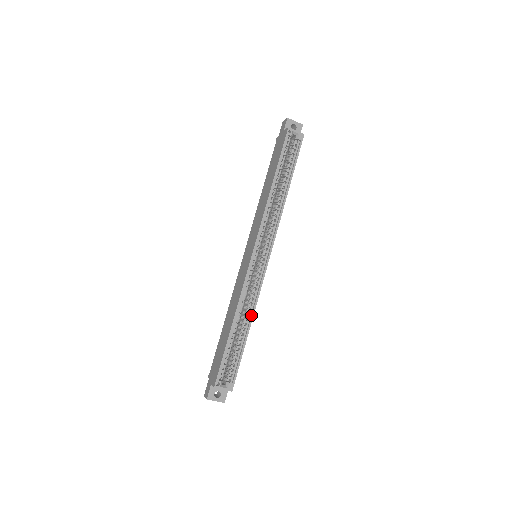
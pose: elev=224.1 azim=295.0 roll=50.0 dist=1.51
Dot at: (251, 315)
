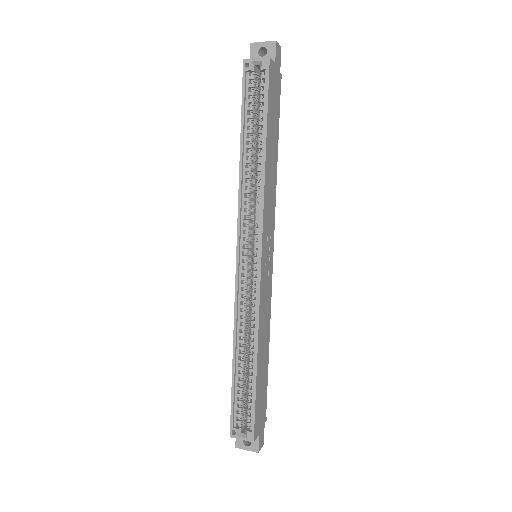
Dot at: (255, 341)
